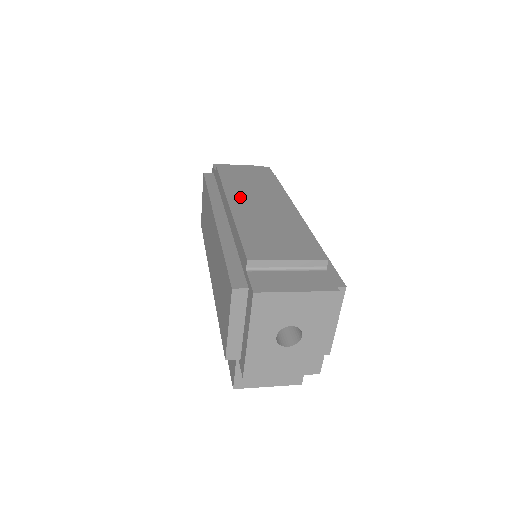
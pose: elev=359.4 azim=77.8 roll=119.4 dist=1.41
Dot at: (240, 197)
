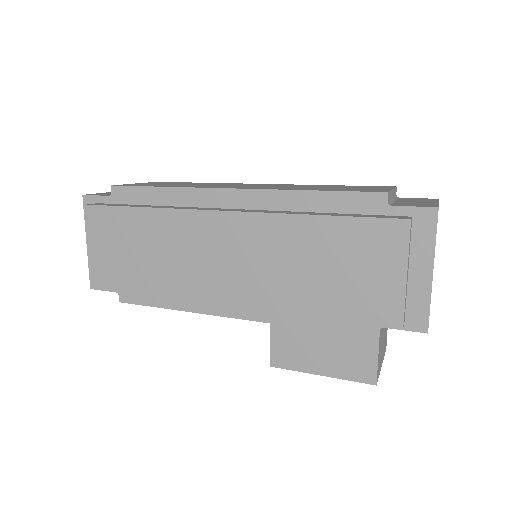
Dot at: (224, 186)
